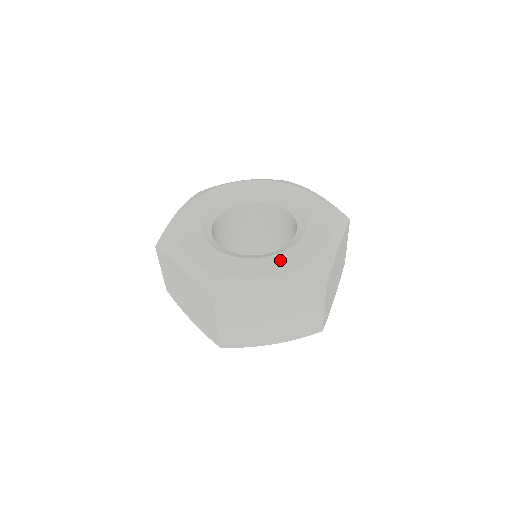
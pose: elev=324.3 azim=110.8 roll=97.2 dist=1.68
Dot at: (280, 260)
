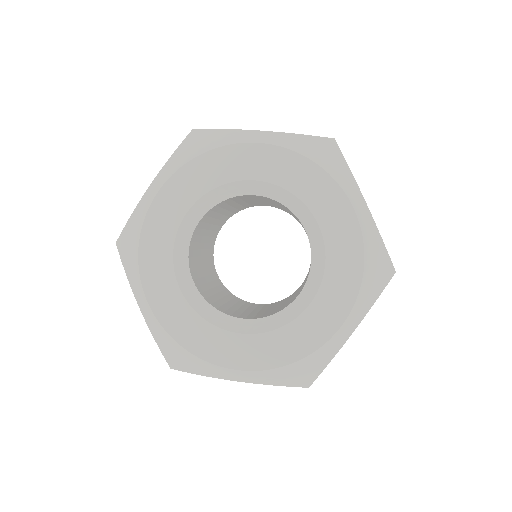
Dot at: (260, 347)
